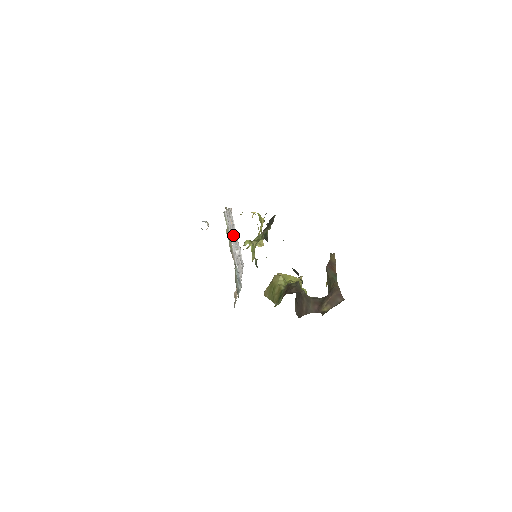
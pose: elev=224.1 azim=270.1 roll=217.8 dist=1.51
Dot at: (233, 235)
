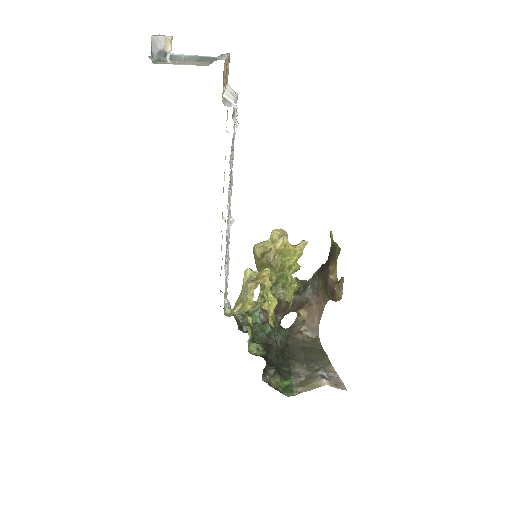
Dot at: occluded
